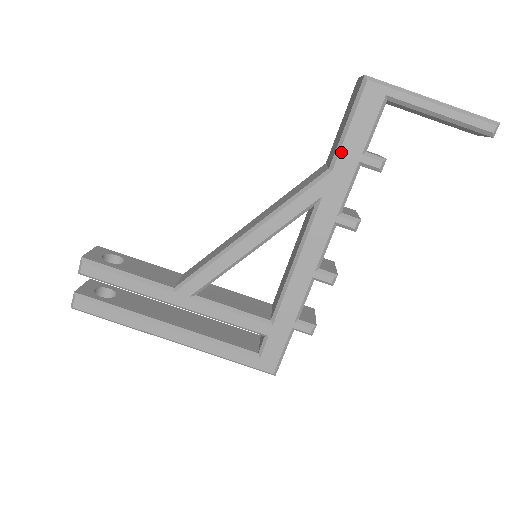
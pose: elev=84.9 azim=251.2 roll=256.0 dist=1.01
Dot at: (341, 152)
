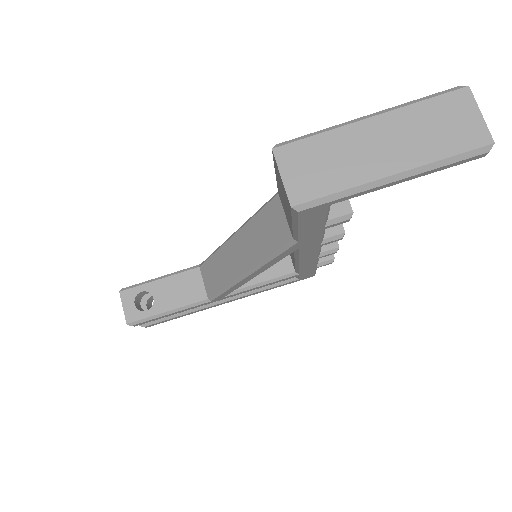
Dot at: (300, 236)
